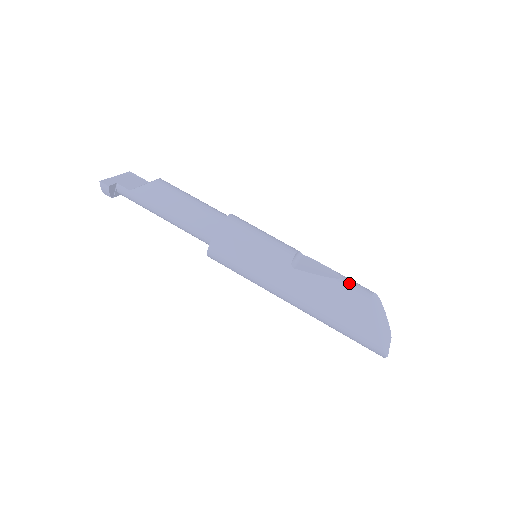
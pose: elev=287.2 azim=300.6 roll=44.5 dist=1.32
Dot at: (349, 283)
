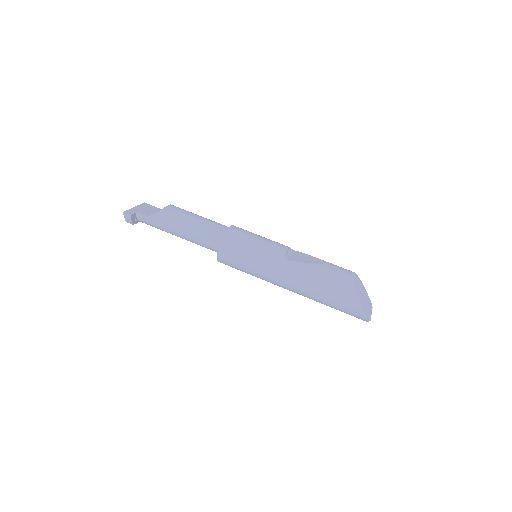
Dot at: (332, 266)
